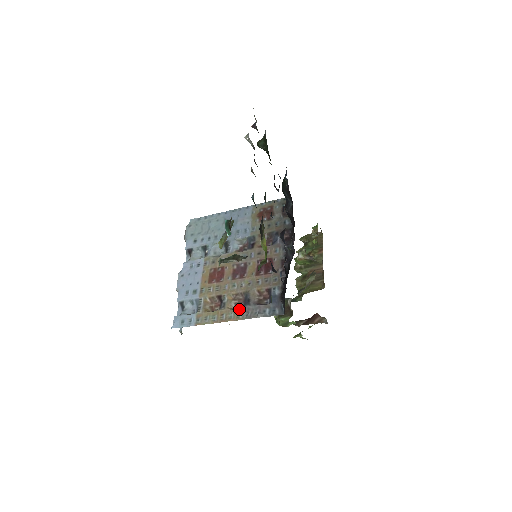
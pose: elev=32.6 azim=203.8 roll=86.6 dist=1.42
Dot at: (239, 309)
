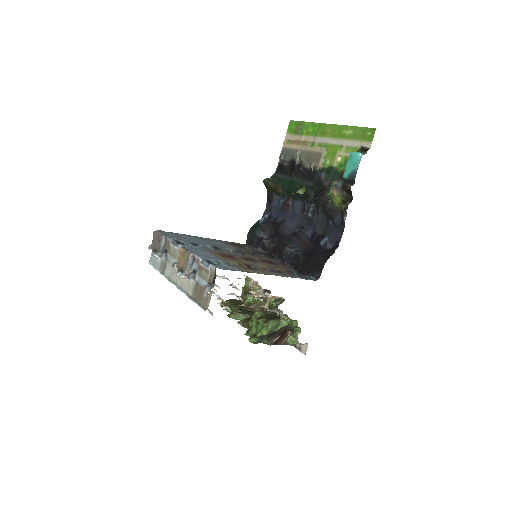
Dot at: occluded
